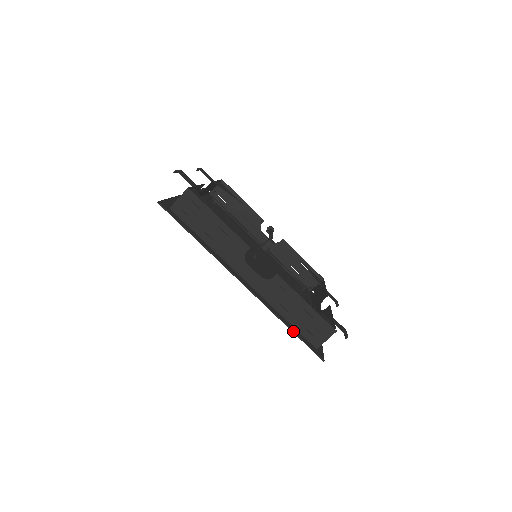
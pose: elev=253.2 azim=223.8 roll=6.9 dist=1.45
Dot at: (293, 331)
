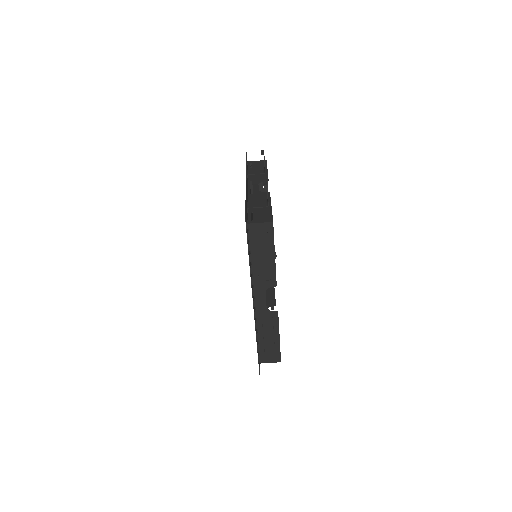
Dot at: occluded
